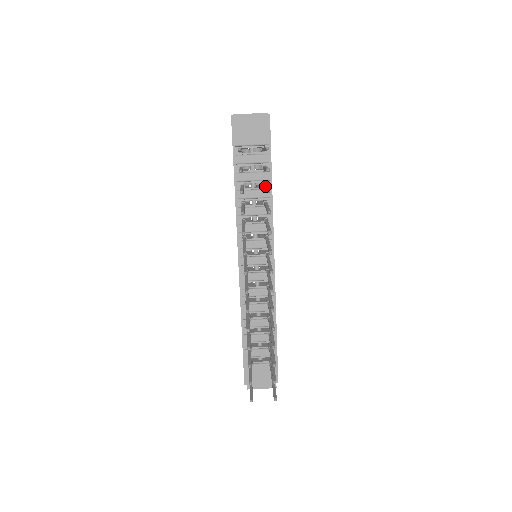
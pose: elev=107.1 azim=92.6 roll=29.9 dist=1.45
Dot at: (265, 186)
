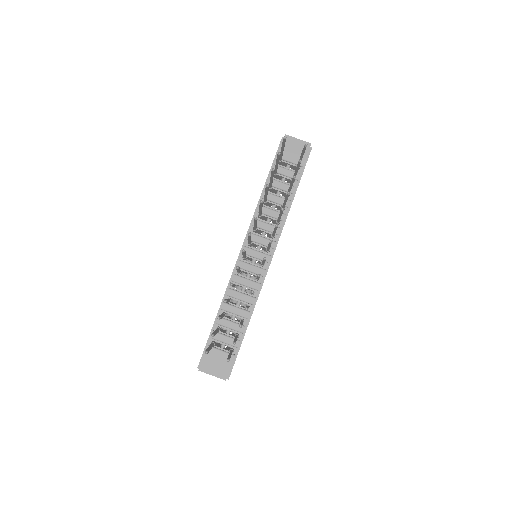
Dot at: occluded
